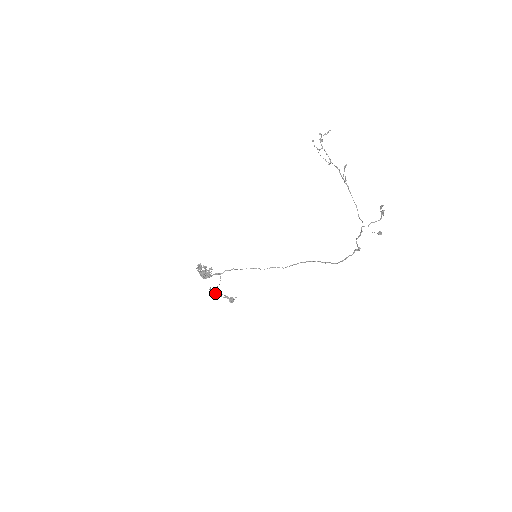
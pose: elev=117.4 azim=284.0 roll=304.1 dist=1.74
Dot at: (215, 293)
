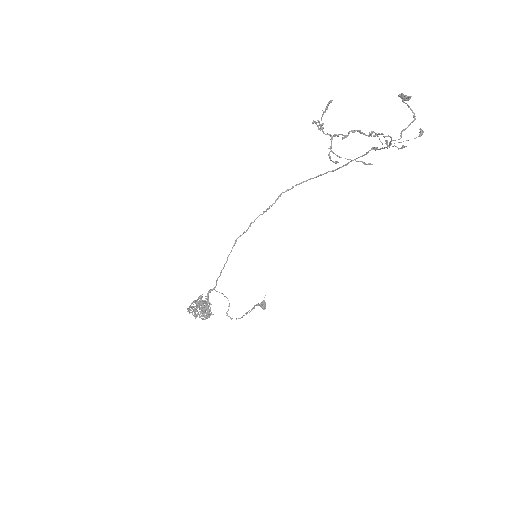
Dot at: occluded
